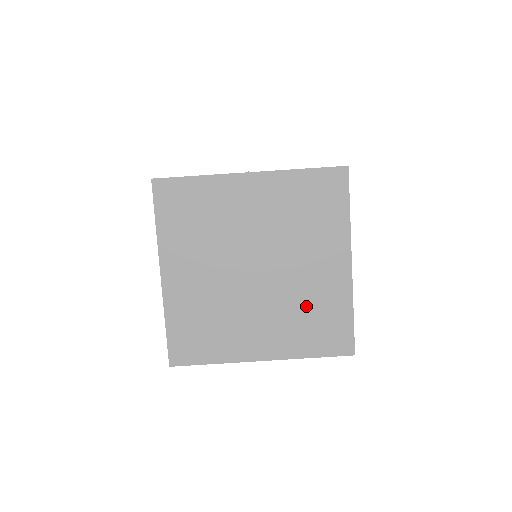
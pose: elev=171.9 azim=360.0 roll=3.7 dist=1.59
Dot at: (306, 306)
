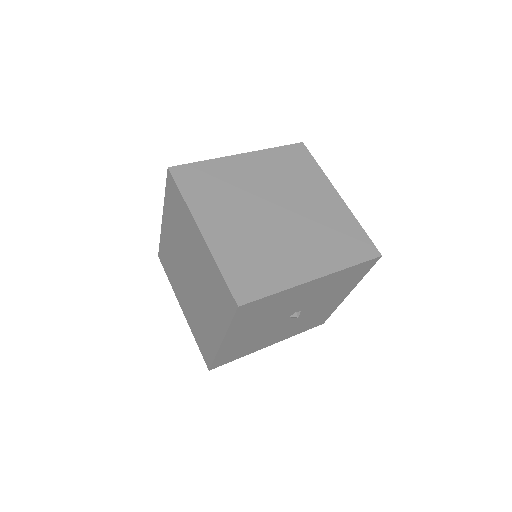
Dot at: (209, 284)
